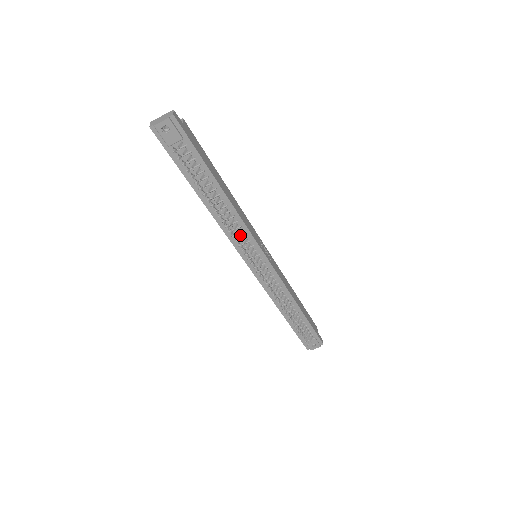
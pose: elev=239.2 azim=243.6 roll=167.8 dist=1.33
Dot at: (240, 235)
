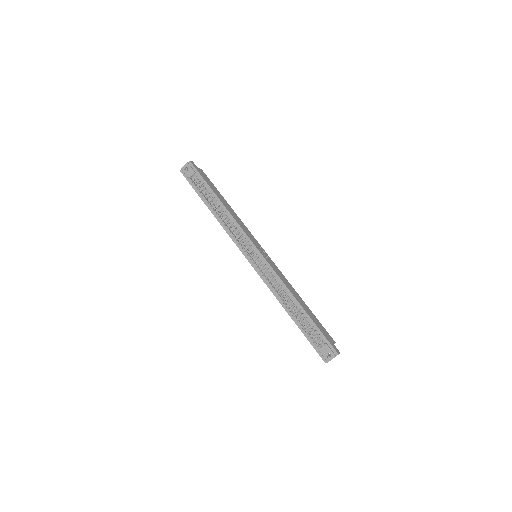
Dot at: (238, 235)
